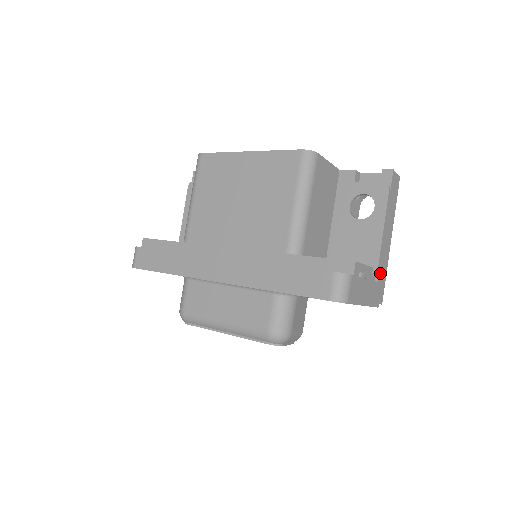
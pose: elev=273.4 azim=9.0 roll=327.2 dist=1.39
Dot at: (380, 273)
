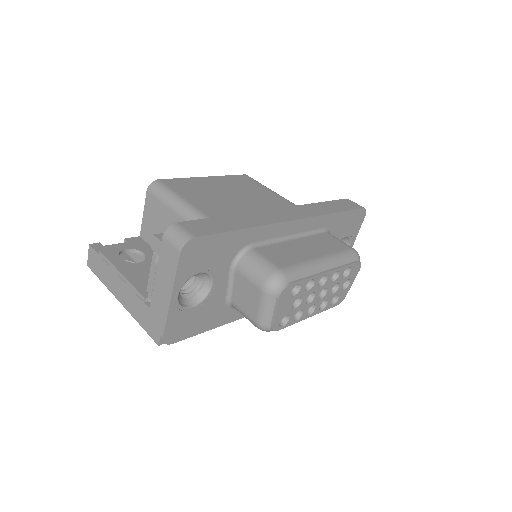
Dot at: occluded
